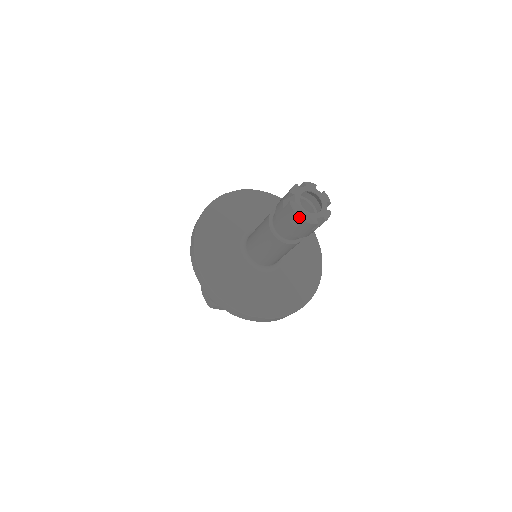
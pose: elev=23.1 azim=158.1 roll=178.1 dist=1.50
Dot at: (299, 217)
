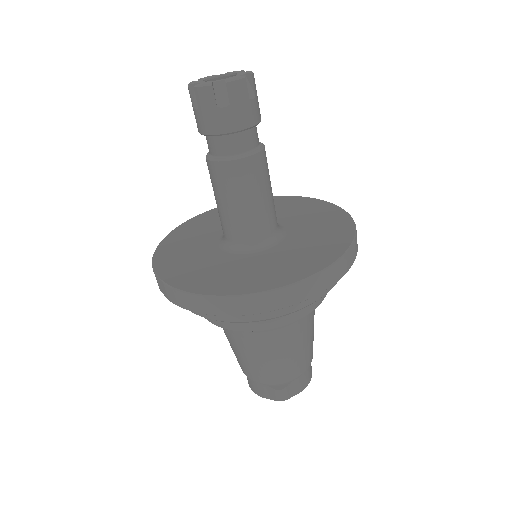
Dot at: (219, 90)
